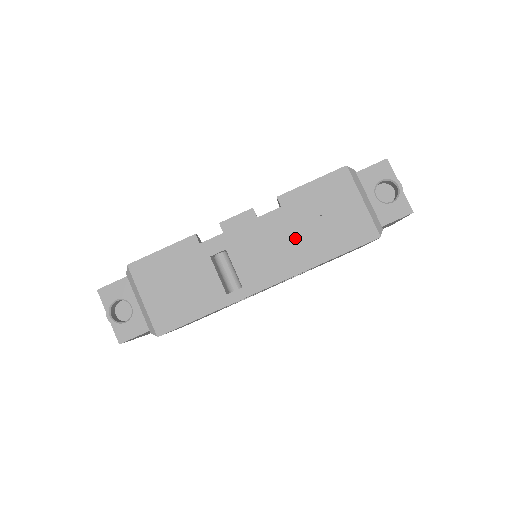
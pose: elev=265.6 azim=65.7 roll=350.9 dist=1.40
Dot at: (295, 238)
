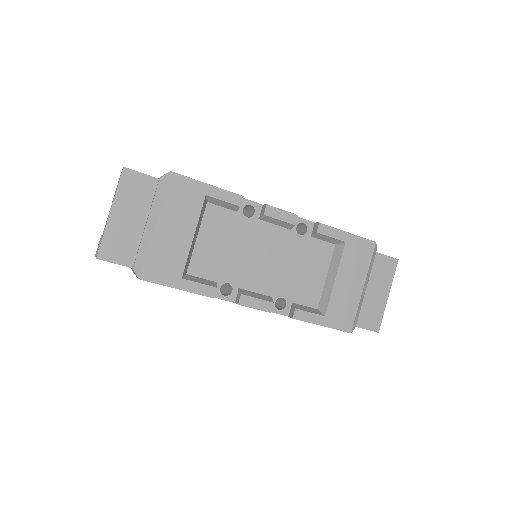
Dot at: occluded
